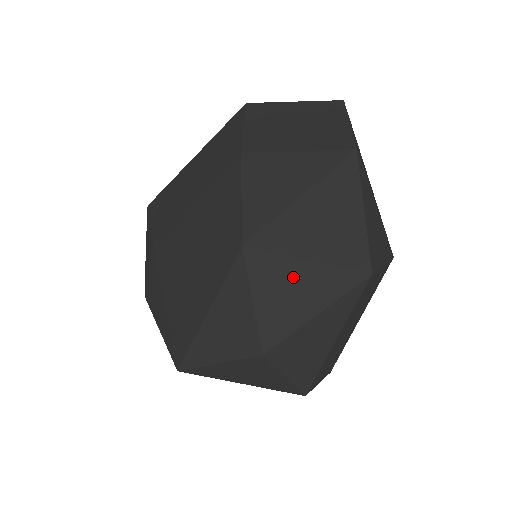
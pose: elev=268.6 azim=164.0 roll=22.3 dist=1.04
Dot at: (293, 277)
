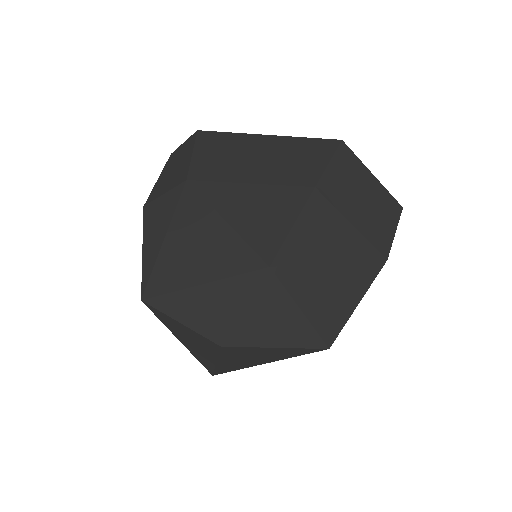
Dot at: (283, 313)
